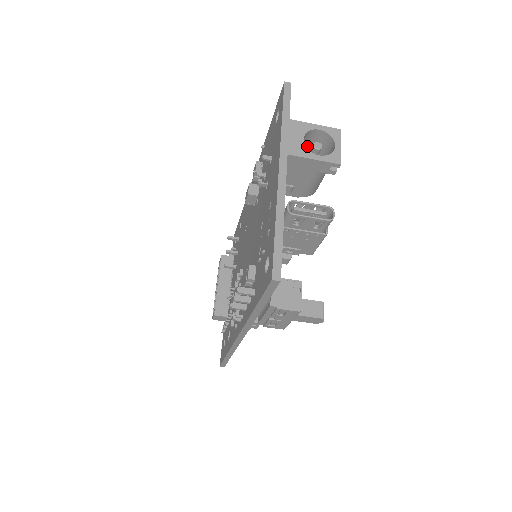
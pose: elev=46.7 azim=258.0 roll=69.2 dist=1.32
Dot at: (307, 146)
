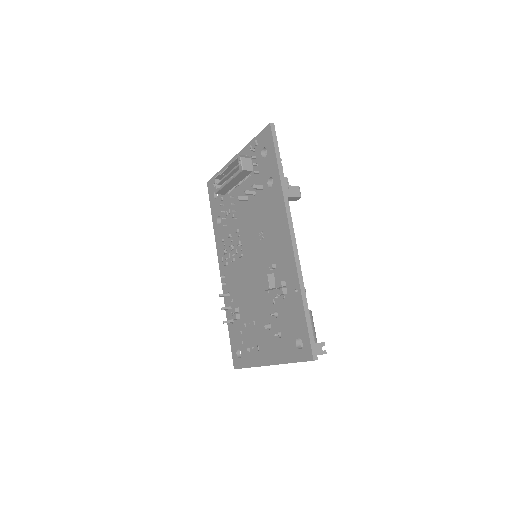
Dot at: occluded
